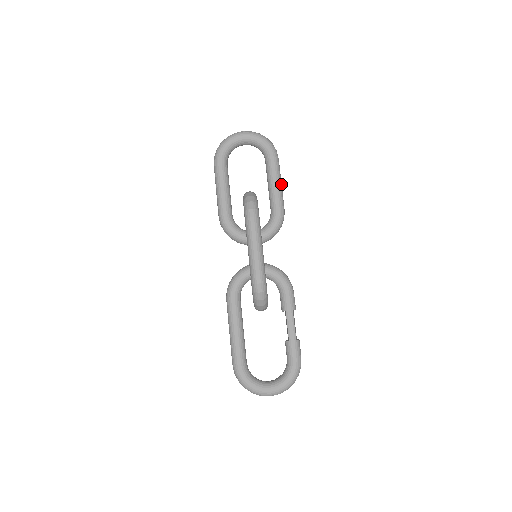
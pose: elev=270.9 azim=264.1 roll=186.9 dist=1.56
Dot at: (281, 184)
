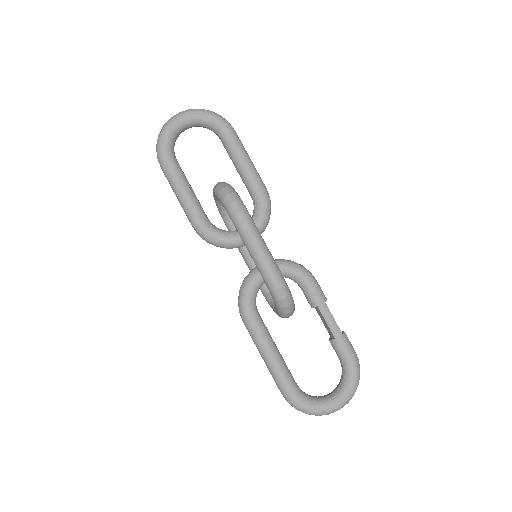
Dot at: (250, 160)
